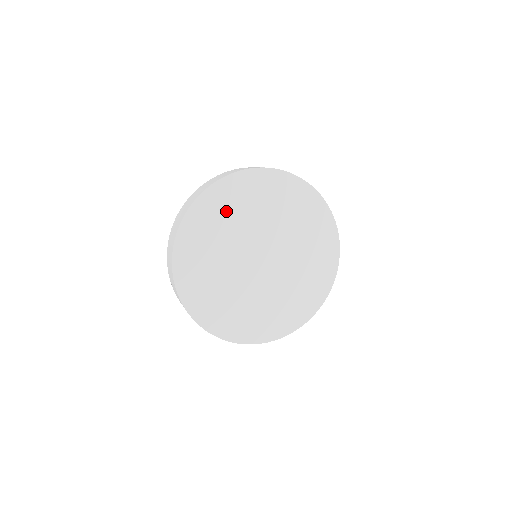
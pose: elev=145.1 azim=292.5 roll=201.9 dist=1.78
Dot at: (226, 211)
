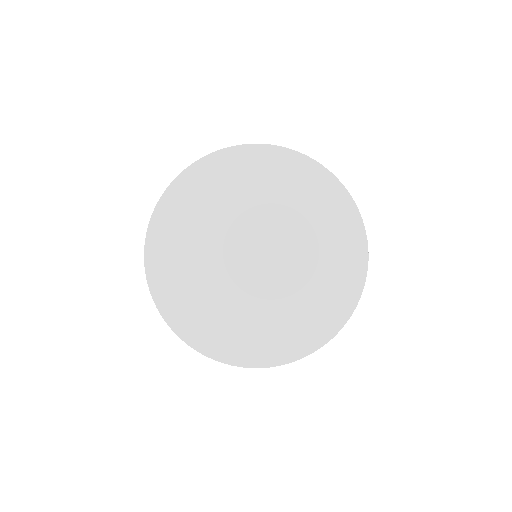
Dot at: (222, 187)
